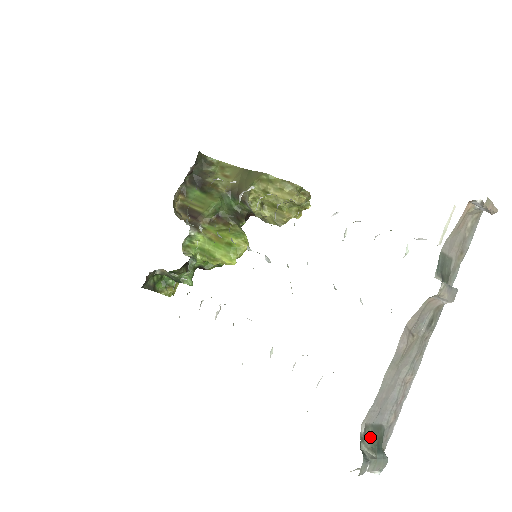
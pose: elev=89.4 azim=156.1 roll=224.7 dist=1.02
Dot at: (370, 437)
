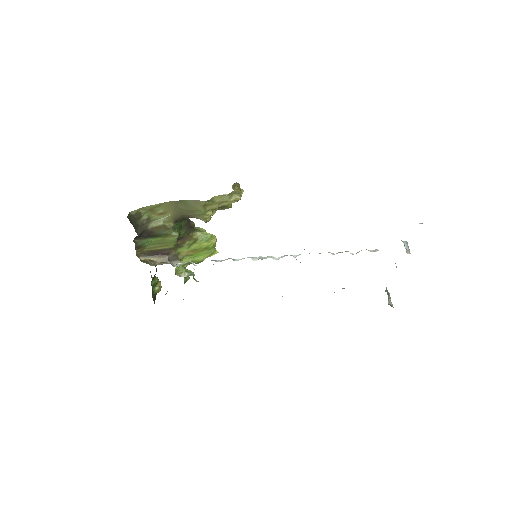
Dot at: (388, 298)
